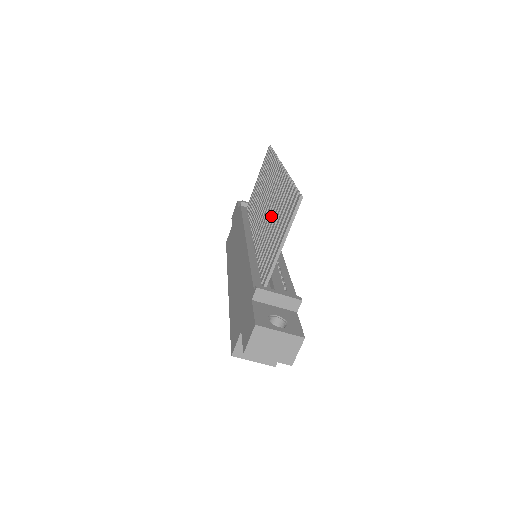
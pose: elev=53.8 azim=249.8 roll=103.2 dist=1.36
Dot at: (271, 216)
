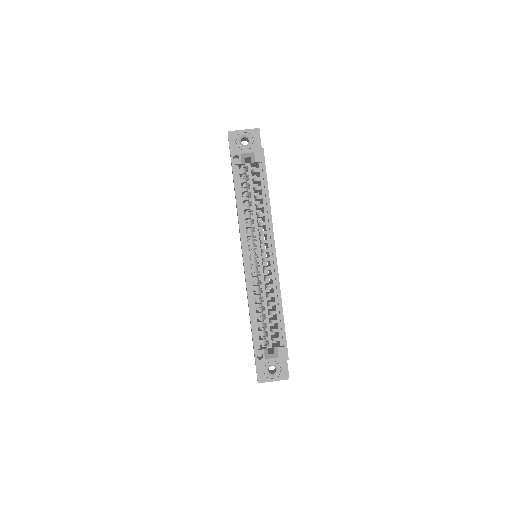
Dot at: occluded
